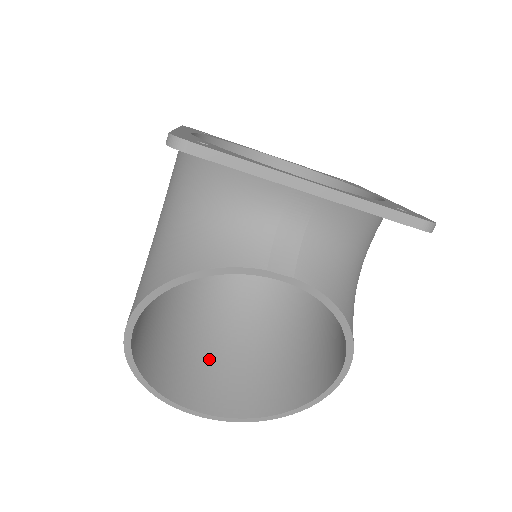
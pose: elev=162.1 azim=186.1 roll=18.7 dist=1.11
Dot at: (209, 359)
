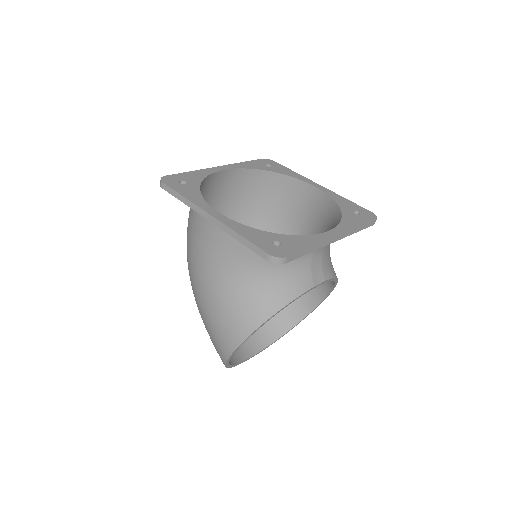
Dot at: occluded
